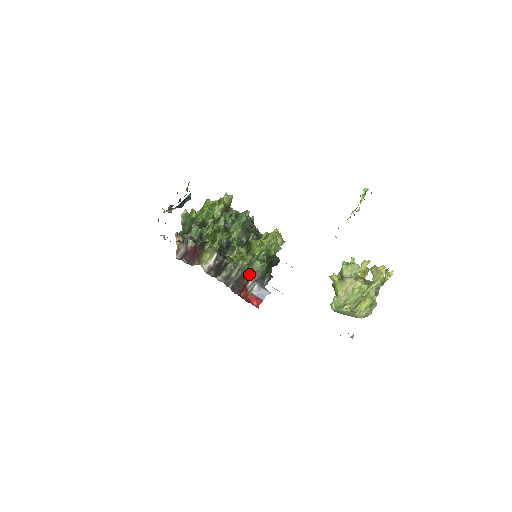
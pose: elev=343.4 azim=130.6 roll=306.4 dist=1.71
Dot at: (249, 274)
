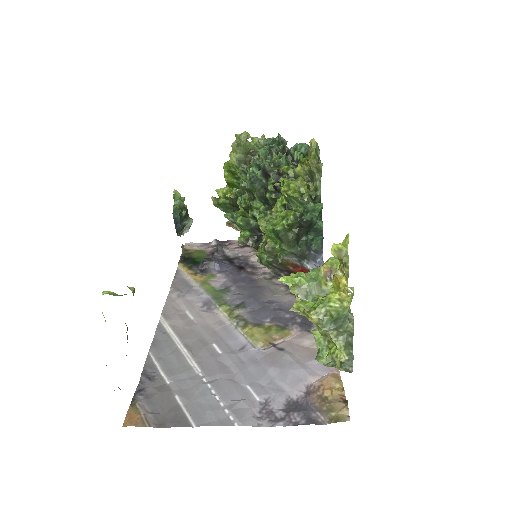
Dot at: (283, 261)
